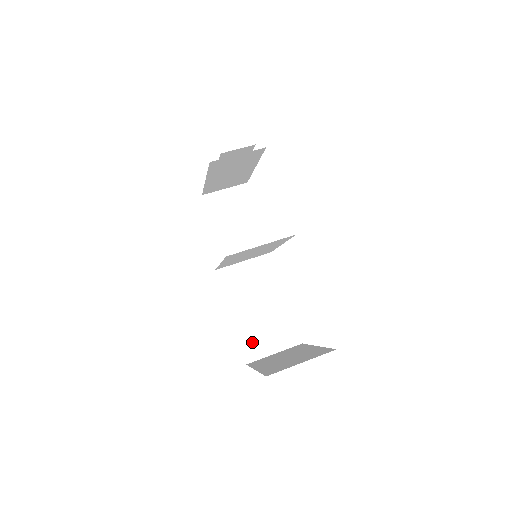
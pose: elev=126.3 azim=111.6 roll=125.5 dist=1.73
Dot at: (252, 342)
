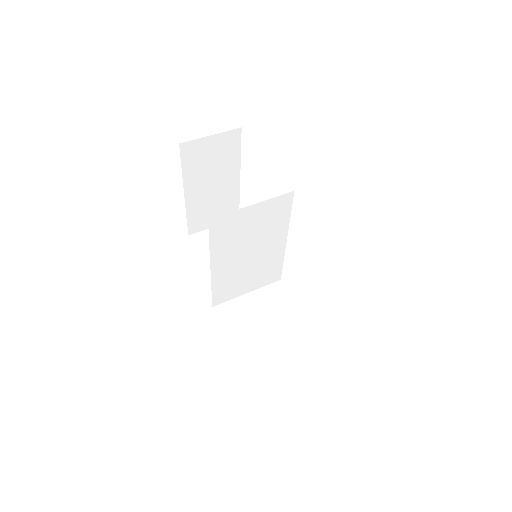
Dot at: (277, 388)
